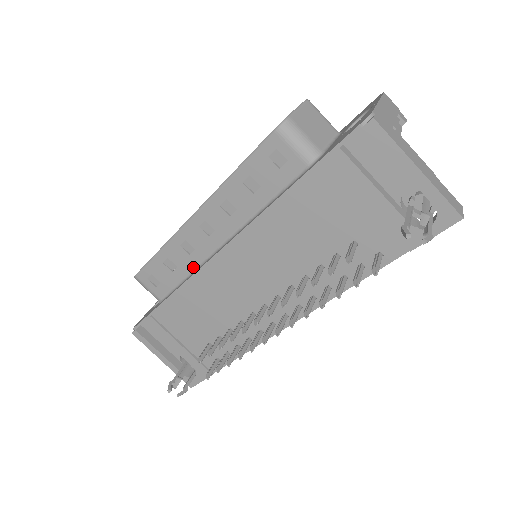
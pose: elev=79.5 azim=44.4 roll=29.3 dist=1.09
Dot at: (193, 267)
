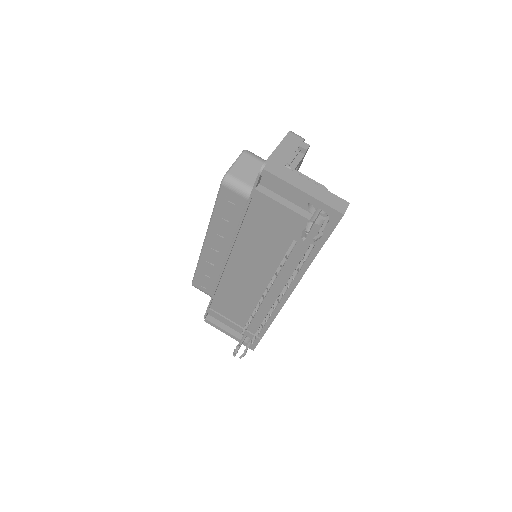
Dot at: (219, 273)
